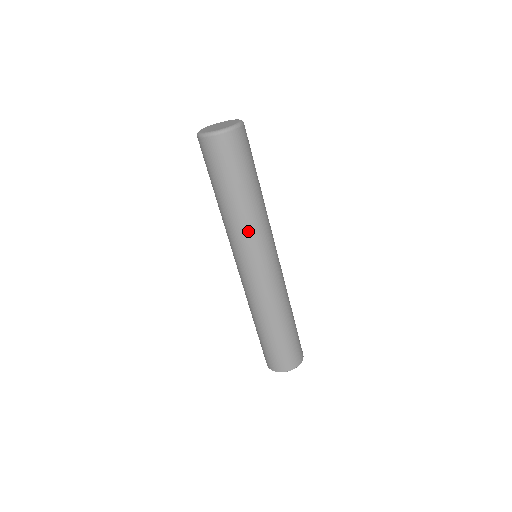
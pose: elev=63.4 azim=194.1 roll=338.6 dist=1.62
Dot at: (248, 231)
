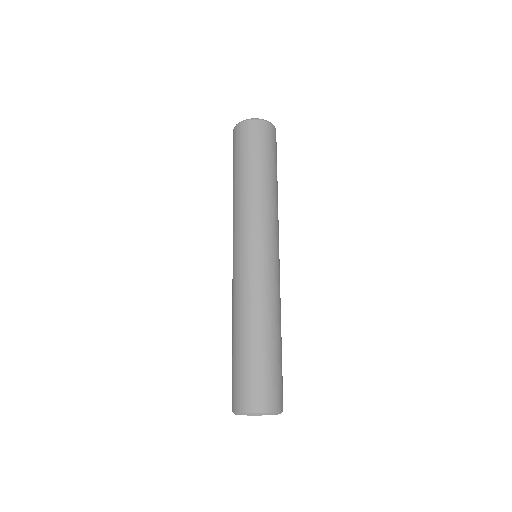
Dot at: (248, 210)
